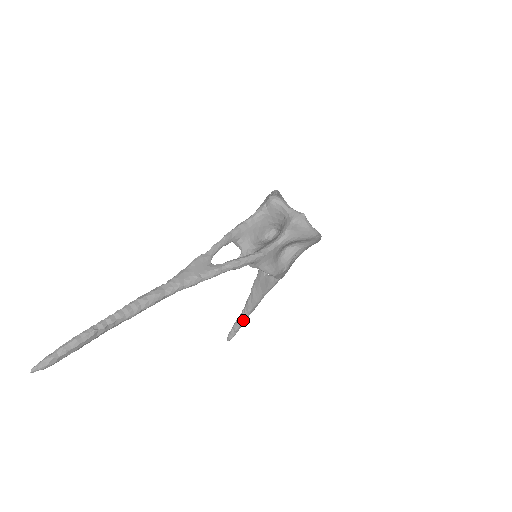
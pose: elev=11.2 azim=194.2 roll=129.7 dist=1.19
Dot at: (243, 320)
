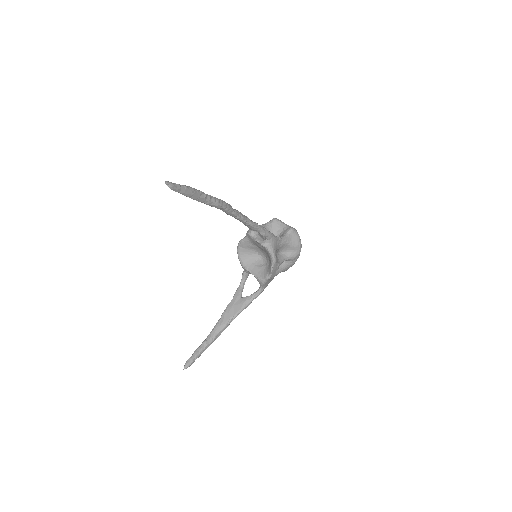
Dot at: (206, 345)
